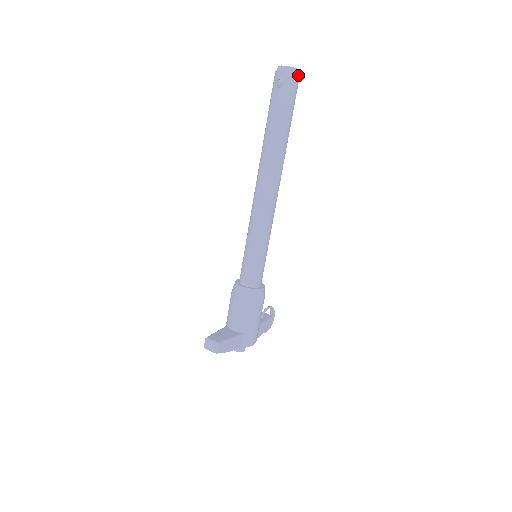
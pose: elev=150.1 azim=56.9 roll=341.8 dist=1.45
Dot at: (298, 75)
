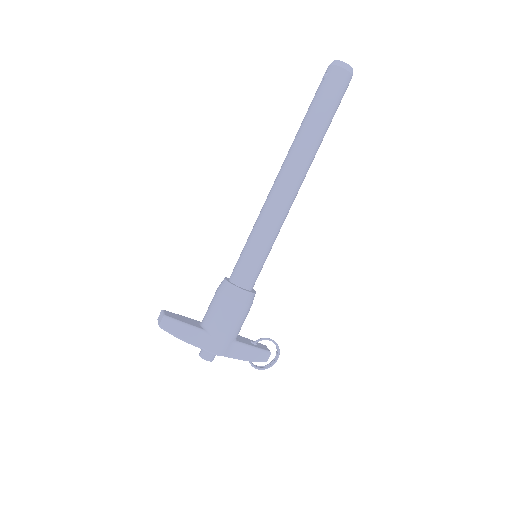
Dot at: (346, 70)
